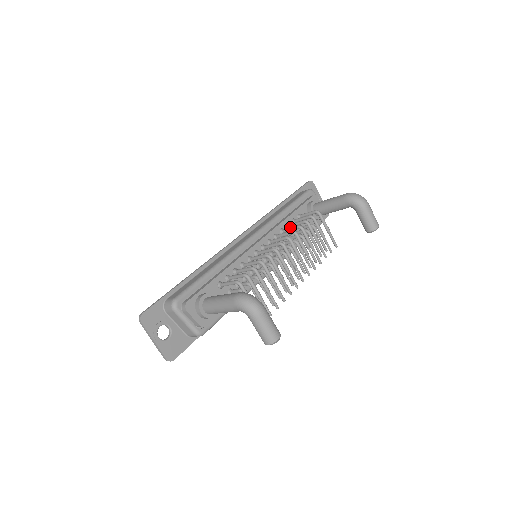
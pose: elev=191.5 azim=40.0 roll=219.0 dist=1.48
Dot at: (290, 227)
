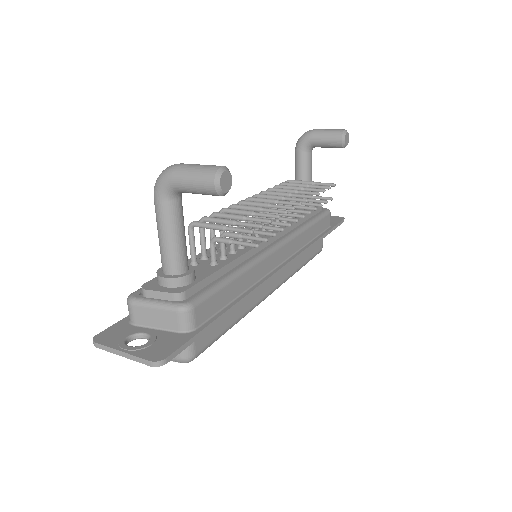
Dot at: occluded
